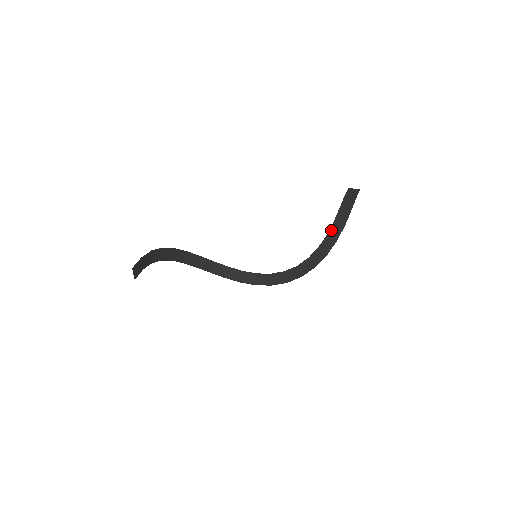
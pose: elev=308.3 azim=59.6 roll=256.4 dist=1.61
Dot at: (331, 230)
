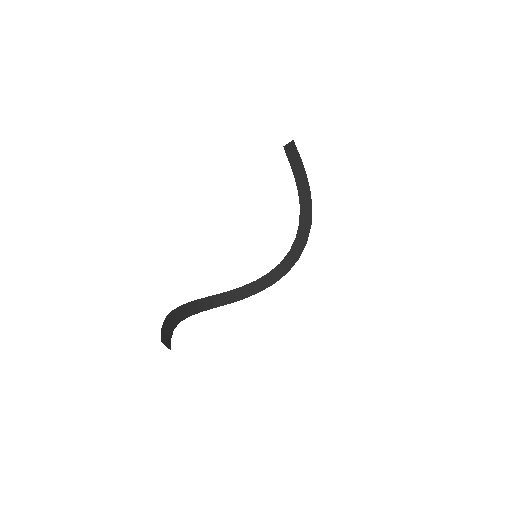
Dot at: (298, 186)
